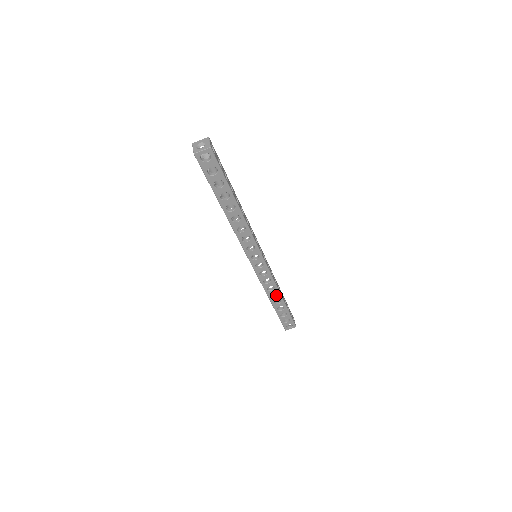
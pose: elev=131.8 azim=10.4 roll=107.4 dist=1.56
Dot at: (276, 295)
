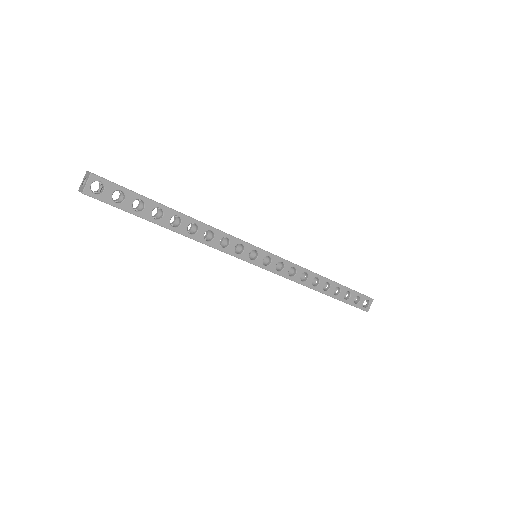
Dot at: (318, 281)
